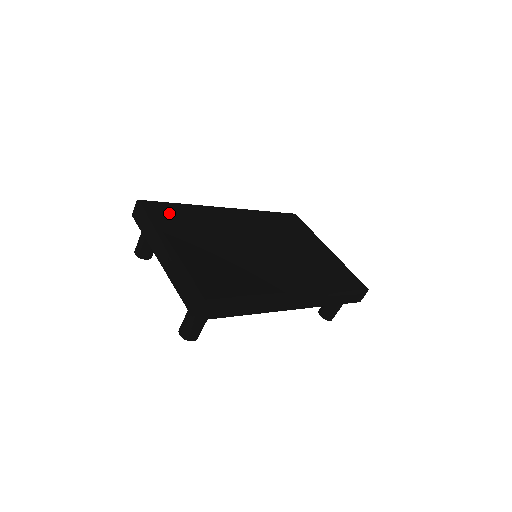
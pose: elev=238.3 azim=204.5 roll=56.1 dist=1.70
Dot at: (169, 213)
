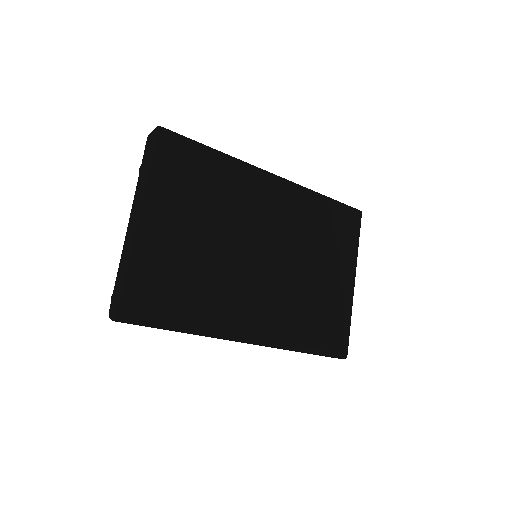
Dot at: (183, 164)
